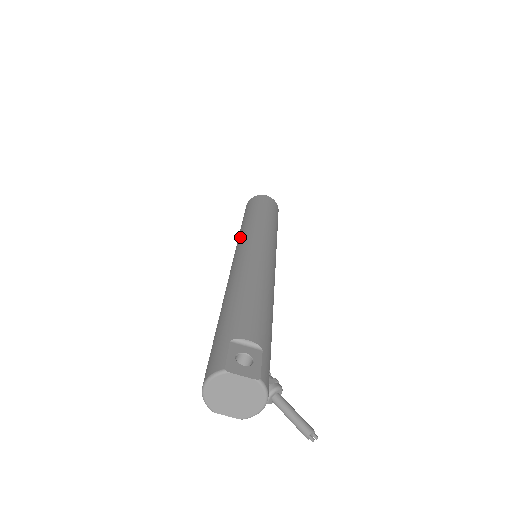
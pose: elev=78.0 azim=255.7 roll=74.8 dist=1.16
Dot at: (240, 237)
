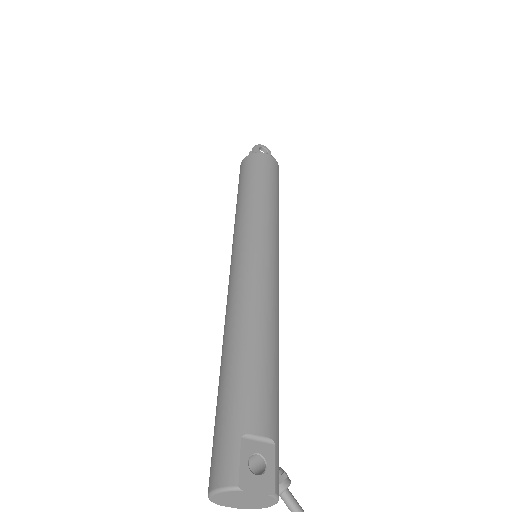
Dot at: (240, 230)
